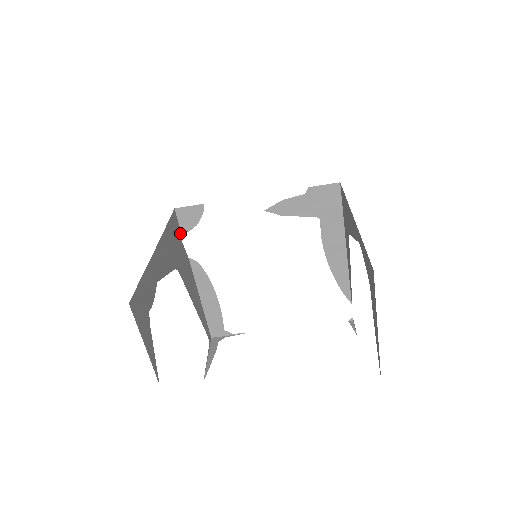
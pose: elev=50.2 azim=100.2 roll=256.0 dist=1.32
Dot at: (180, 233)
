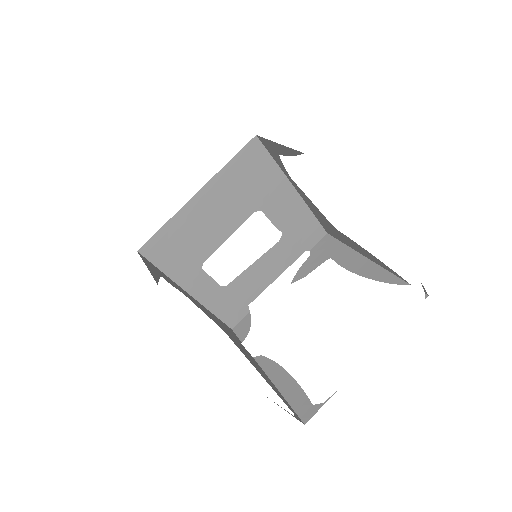
Dot at: (239, 340)
